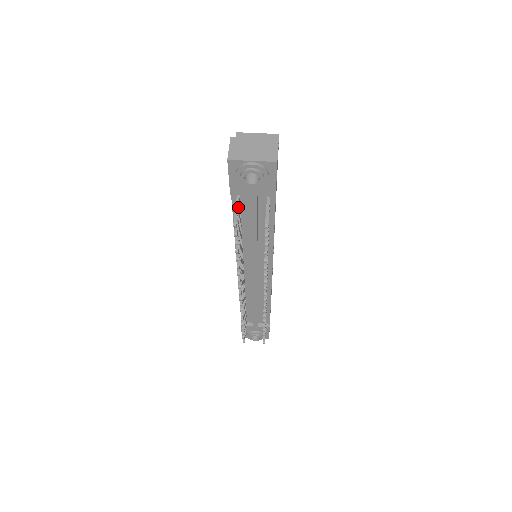
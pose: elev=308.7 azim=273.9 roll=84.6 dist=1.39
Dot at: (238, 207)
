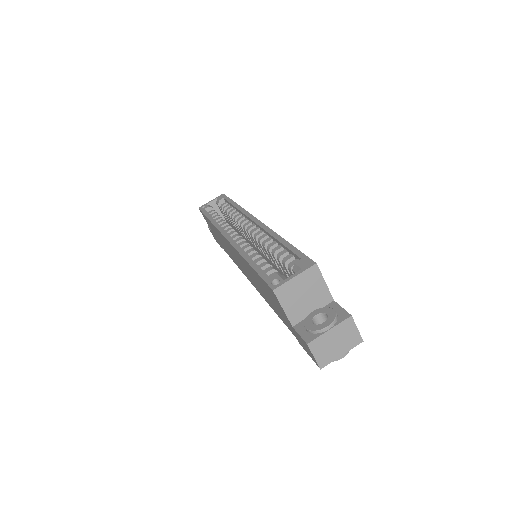
Dot at: occluded
